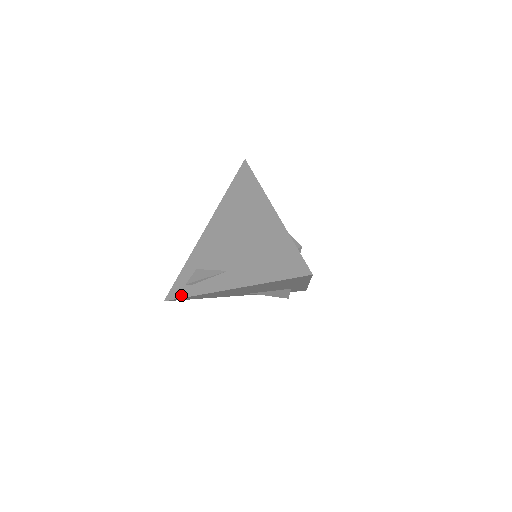
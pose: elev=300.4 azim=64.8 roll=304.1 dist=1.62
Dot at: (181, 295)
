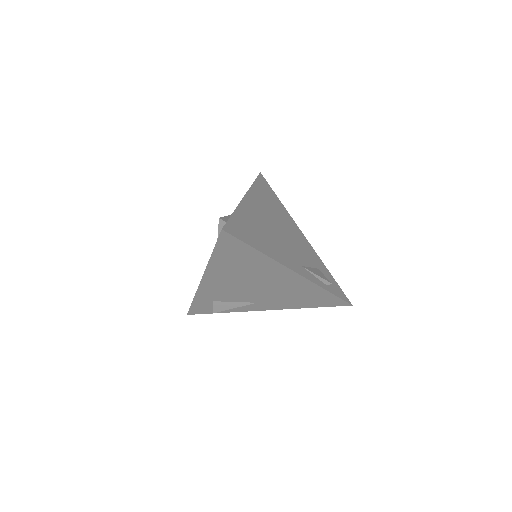
Dot at: (207, 313)
